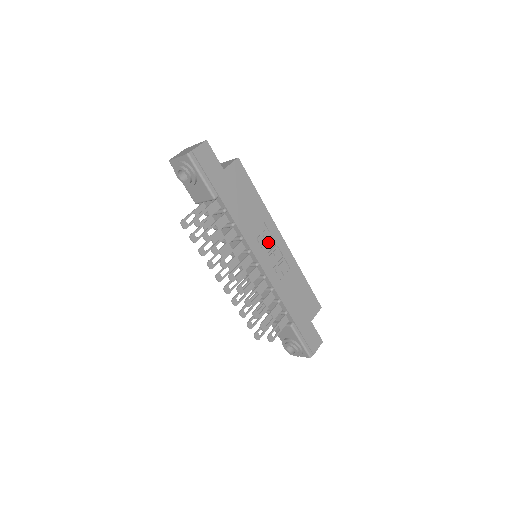
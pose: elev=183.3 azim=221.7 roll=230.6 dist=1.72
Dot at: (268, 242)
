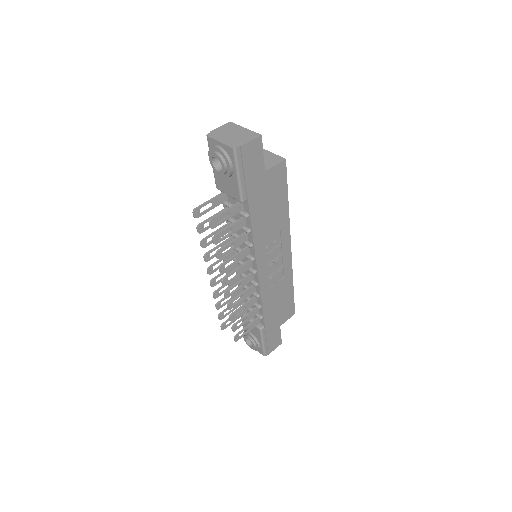
Dot at: (275, 251)
